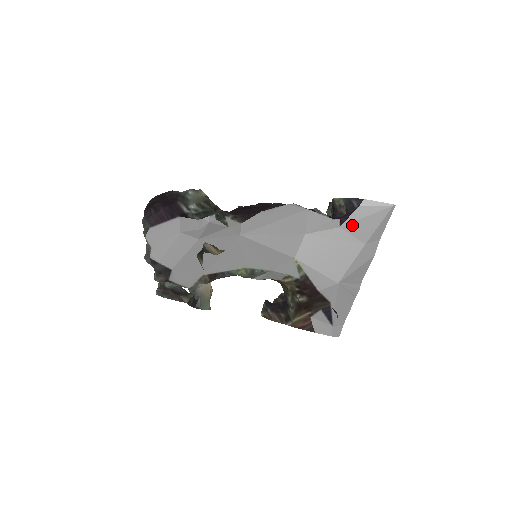
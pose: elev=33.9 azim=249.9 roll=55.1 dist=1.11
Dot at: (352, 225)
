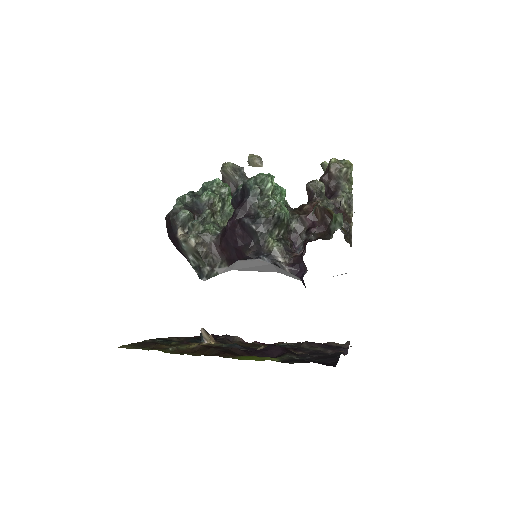
Dot at: occluded
